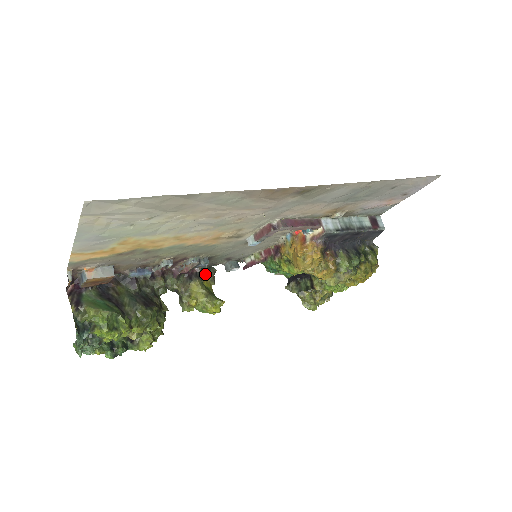
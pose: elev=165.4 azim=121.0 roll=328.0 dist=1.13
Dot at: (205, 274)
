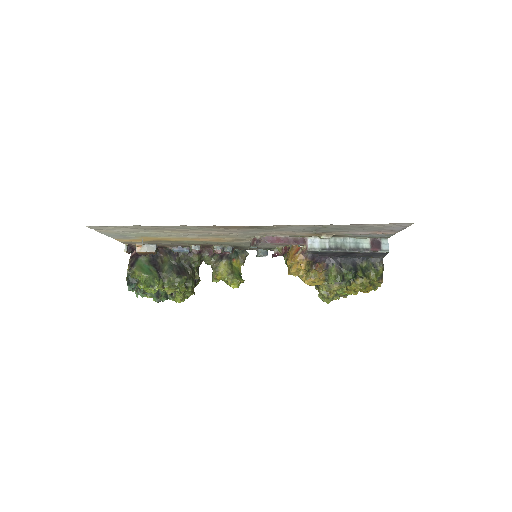
Dot at: (236, 256)
